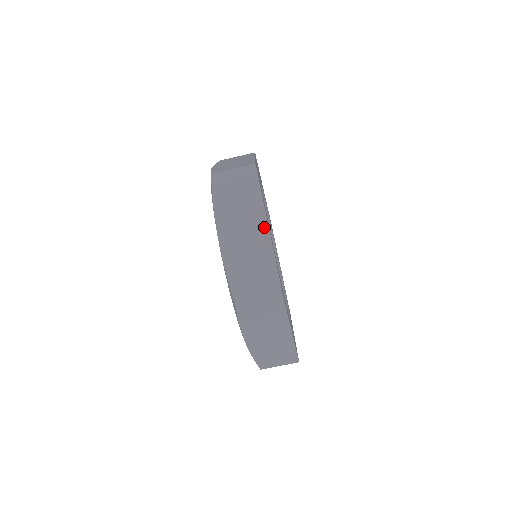
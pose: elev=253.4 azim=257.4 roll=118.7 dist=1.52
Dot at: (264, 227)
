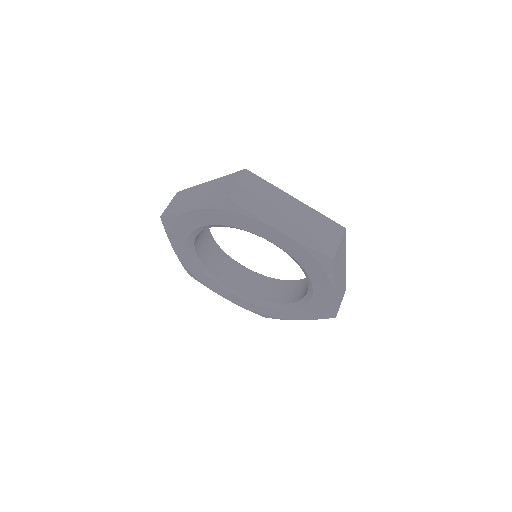
Dot at: (295, 201)
